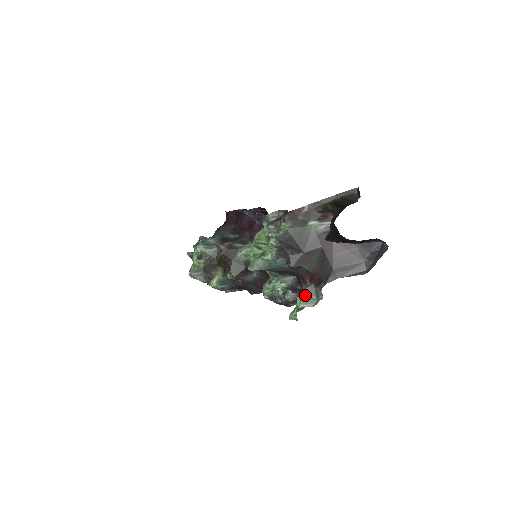
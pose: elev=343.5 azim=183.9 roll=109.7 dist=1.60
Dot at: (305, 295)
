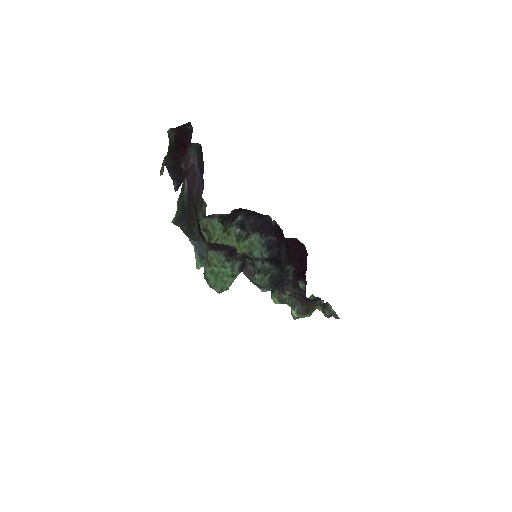
Dot at: (205, 257)
